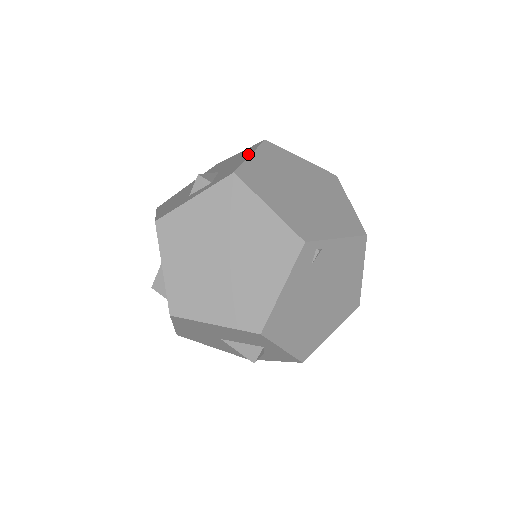
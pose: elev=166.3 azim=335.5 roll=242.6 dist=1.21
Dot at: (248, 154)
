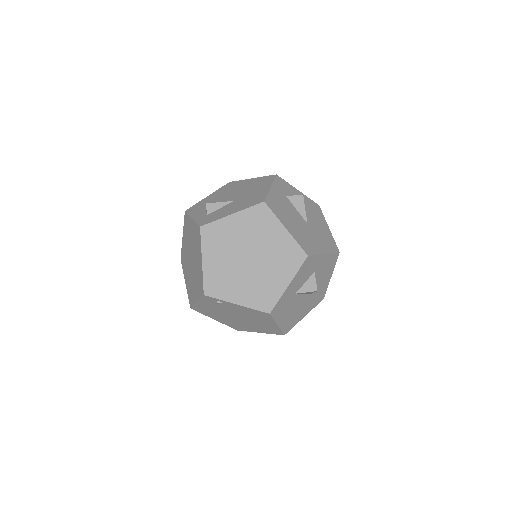
Dot at: (237, 210)
